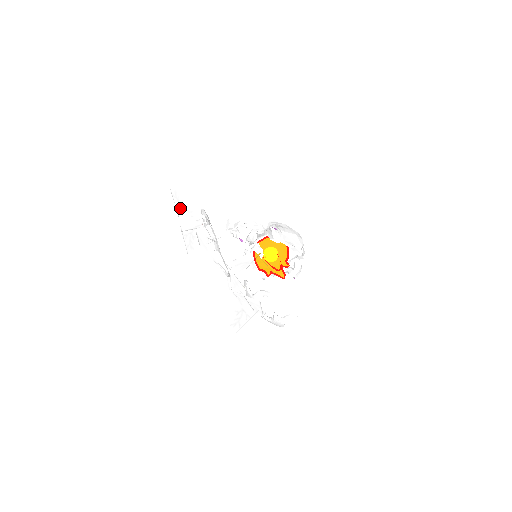
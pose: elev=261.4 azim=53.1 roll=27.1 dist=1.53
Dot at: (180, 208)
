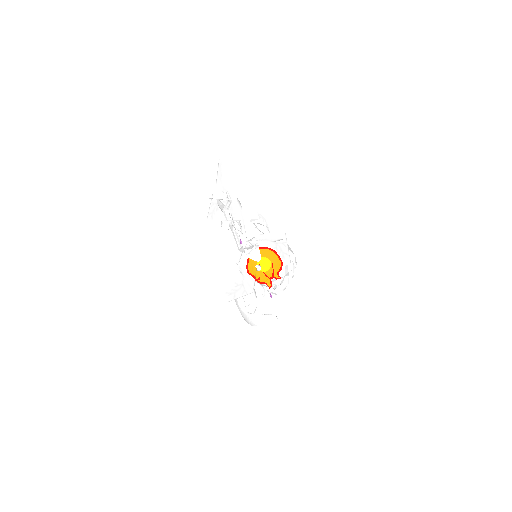
Dot at: (219, 178)
